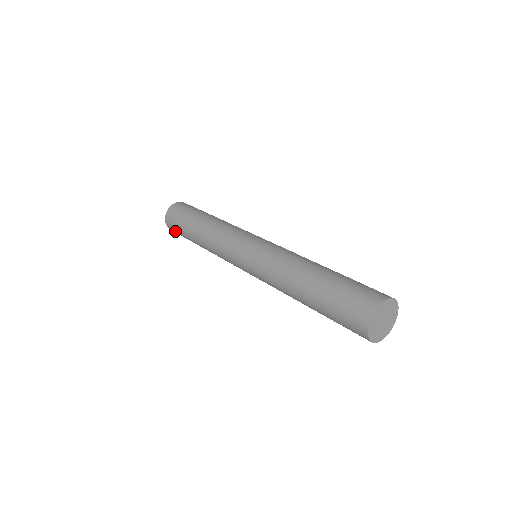
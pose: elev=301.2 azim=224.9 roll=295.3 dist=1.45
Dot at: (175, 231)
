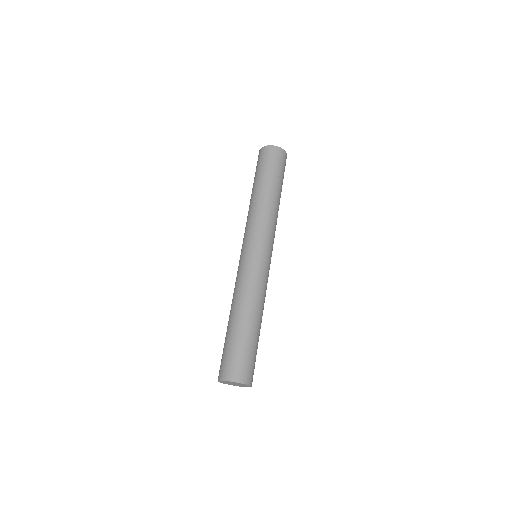
Dot at: occluded
